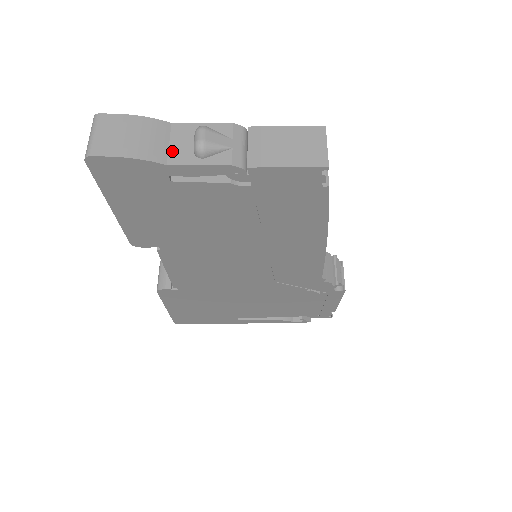
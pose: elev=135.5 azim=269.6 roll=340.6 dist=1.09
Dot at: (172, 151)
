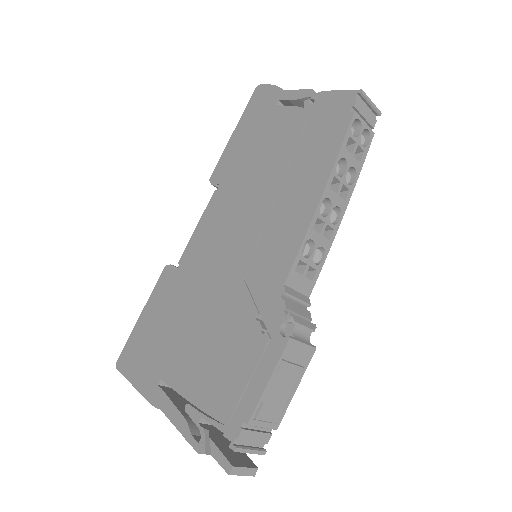
Dot at: occluded
